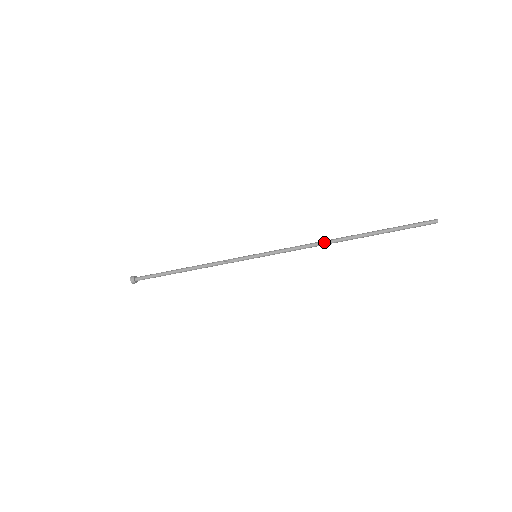
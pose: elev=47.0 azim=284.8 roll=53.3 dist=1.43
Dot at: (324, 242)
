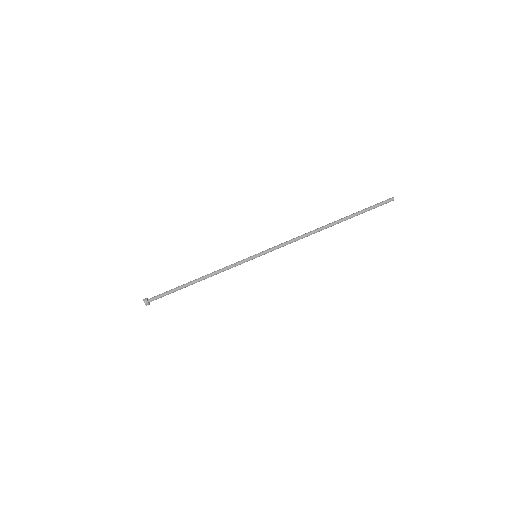
Dot at: (311, 232)
